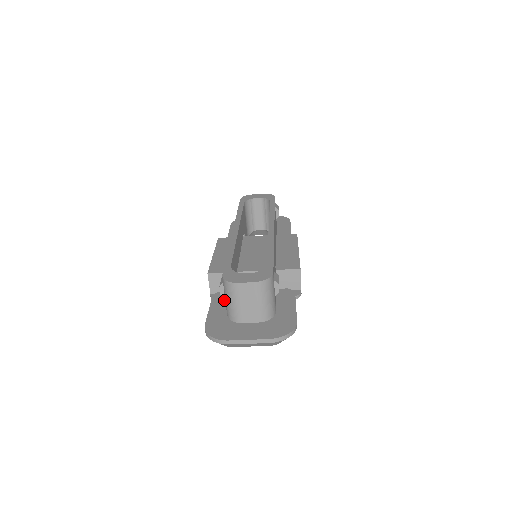
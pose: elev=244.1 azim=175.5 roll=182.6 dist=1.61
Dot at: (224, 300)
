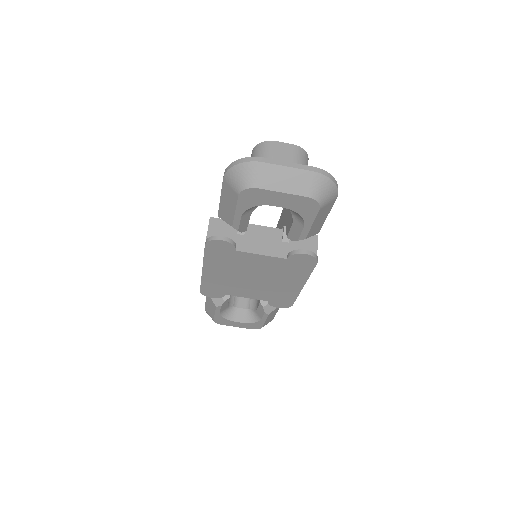
Dot at: occluded
